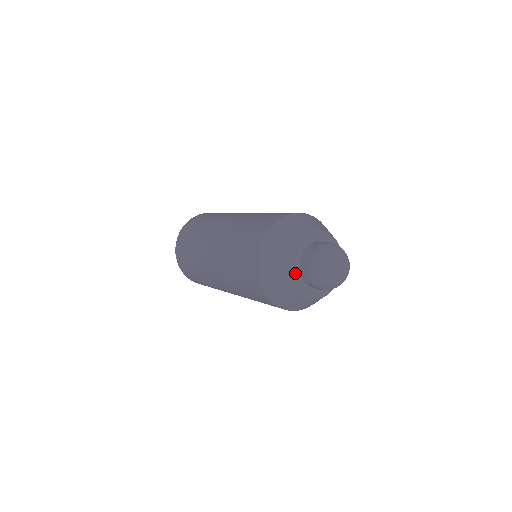
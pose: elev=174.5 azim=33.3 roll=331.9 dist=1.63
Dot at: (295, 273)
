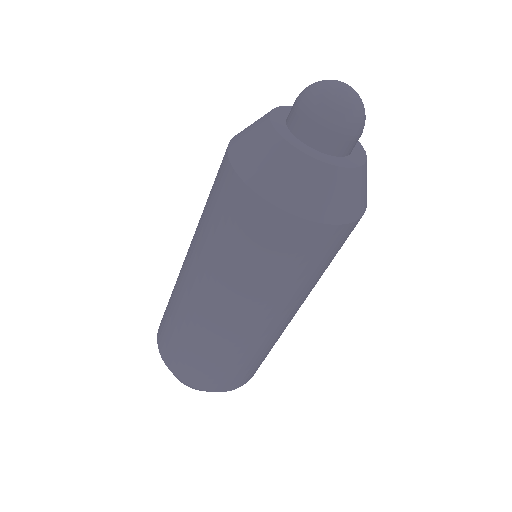
Dot at: (277, 121)
